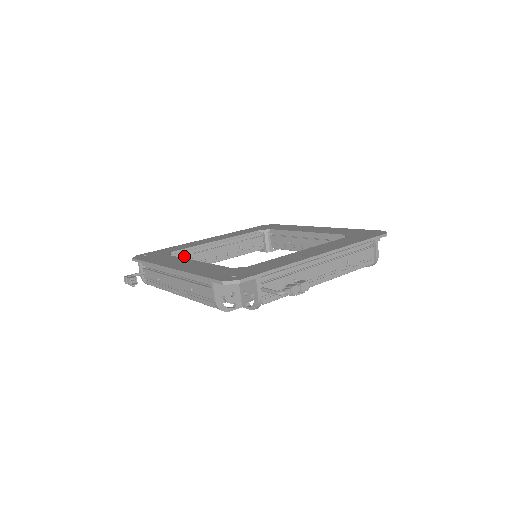
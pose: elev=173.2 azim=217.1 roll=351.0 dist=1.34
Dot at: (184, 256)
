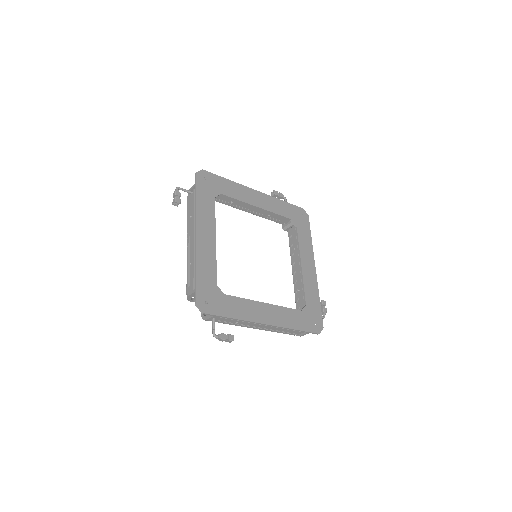
Dot at: occluded
